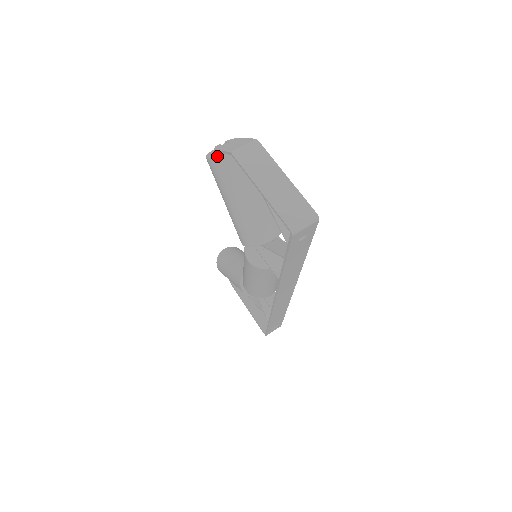
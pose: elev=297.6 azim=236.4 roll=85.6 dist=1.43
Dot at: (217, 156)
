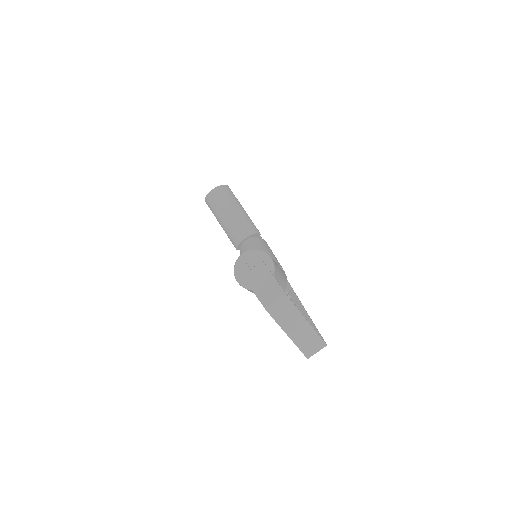
Dot at: (248, 289)
